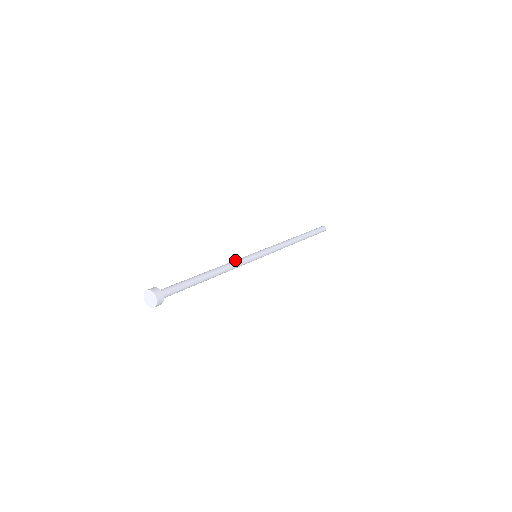
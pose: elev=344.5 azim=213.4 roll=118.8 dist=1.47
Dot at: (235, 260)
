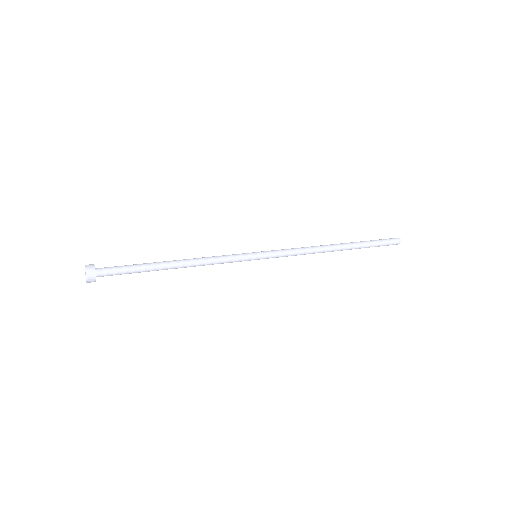
Dot at: (219, 256)
